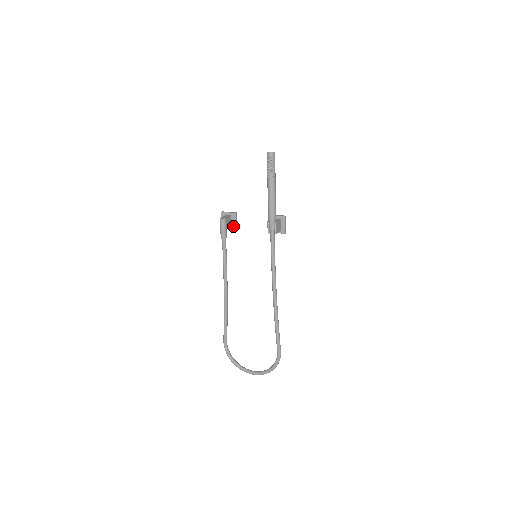
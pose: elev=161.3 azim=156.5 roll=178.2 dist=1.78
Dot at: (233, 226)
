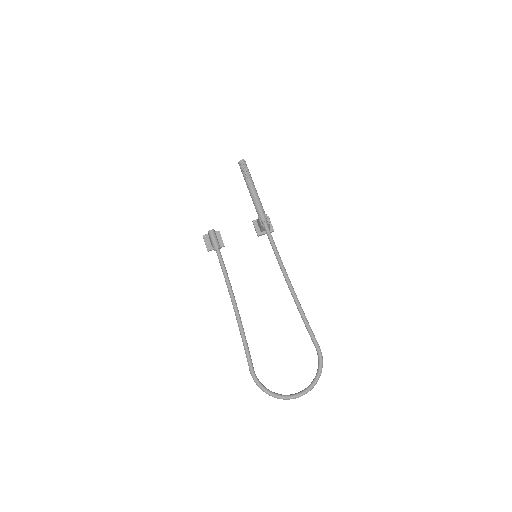
Dot at: (220, 244)
